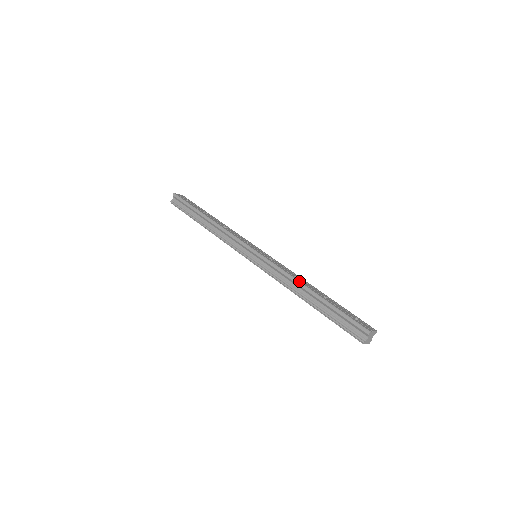
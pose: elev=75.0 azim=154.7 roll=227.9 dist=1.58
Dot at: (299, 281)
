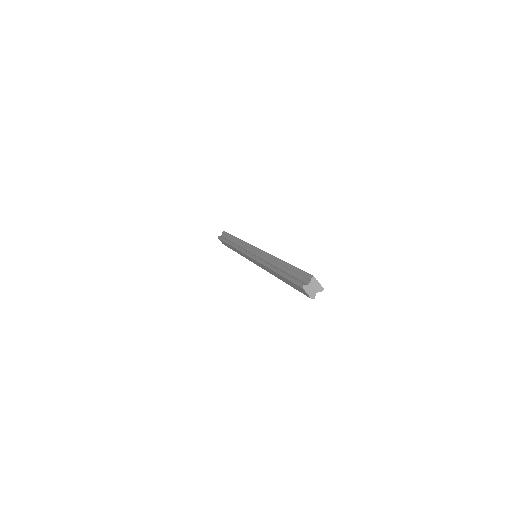
Dot at: occluded
